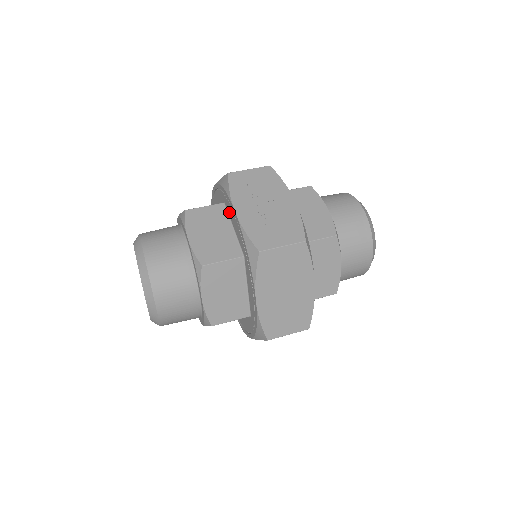
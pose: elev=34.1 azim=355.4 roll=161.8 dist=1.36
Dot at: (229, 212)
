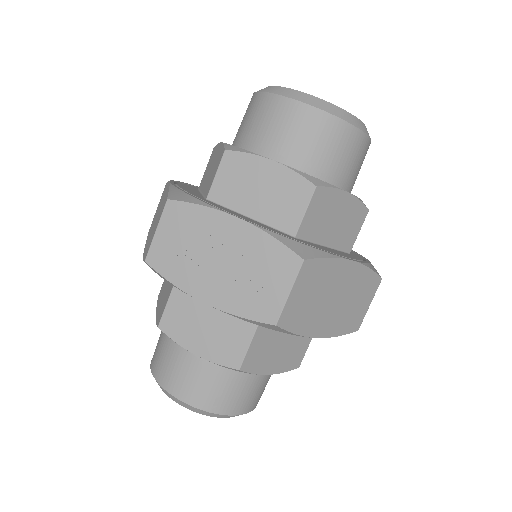
Dot at: occluded
